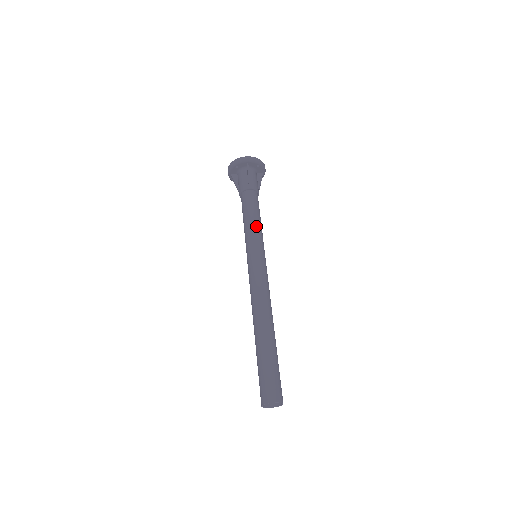
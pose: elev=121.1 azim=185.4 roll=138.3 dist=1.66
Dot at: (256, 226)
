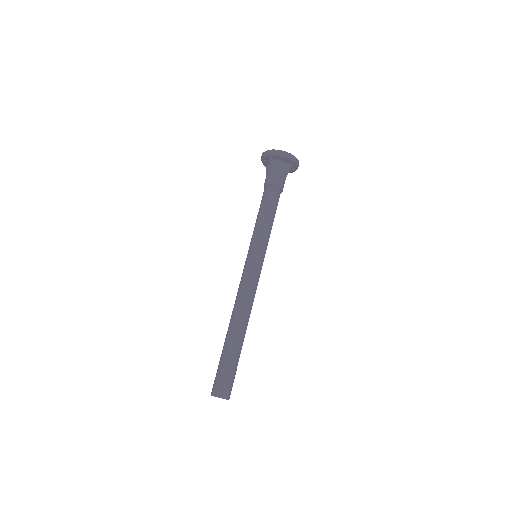
Dot at: (260, 226)
